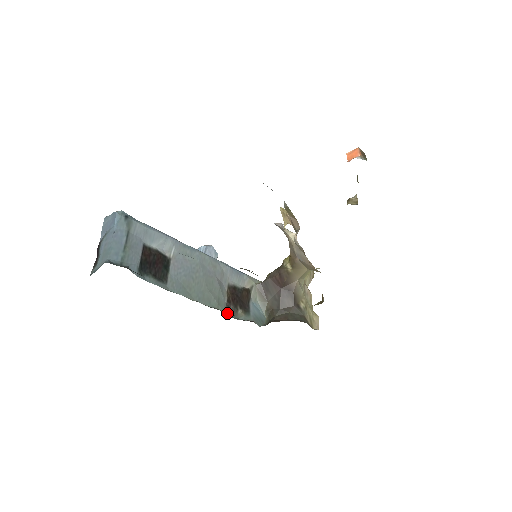
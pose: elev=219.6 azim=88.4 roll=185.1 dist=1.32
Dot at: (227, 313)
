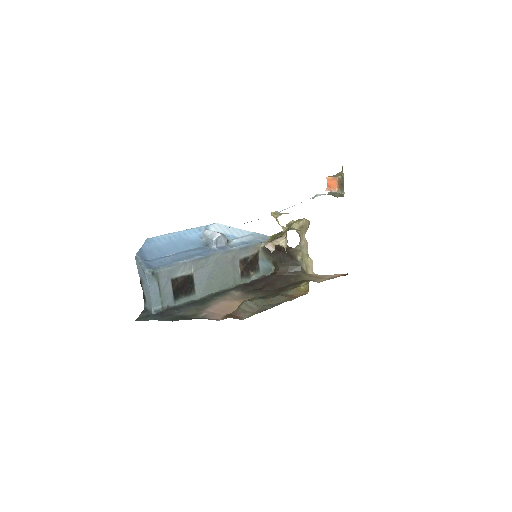
Dot at: (242, 282)
